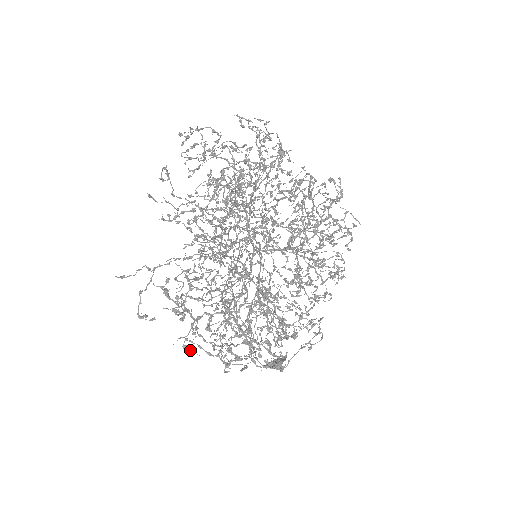
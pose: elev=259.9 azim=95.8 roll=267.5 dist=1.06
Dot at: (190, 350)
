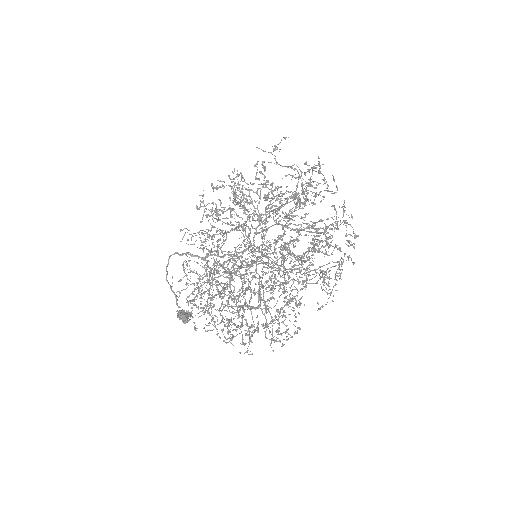
Dot at: (232, 330)
